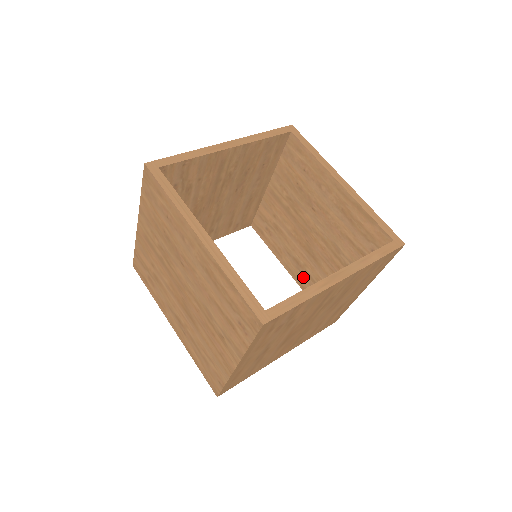
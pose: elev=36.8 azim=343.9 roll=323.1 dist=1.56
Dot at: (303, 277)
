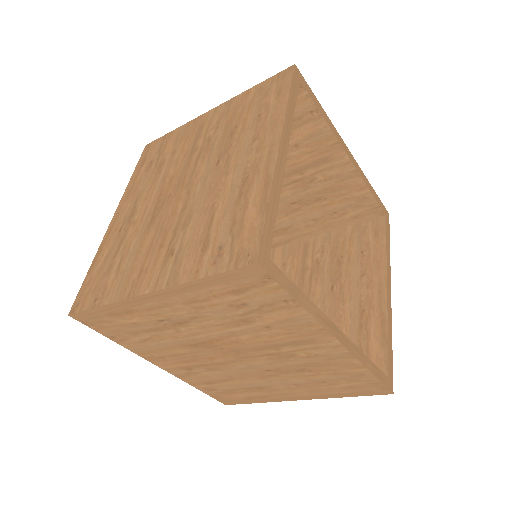
Dot at: occluded
